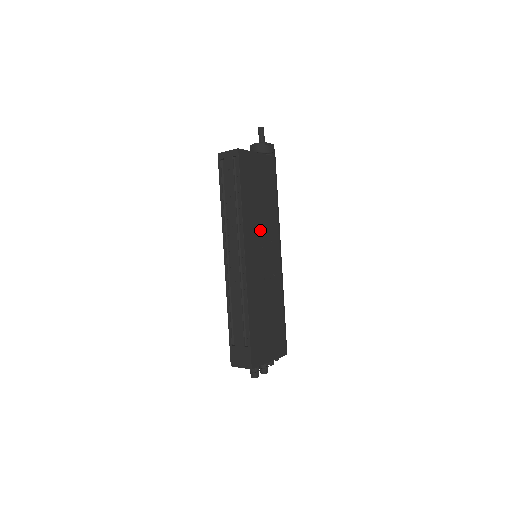
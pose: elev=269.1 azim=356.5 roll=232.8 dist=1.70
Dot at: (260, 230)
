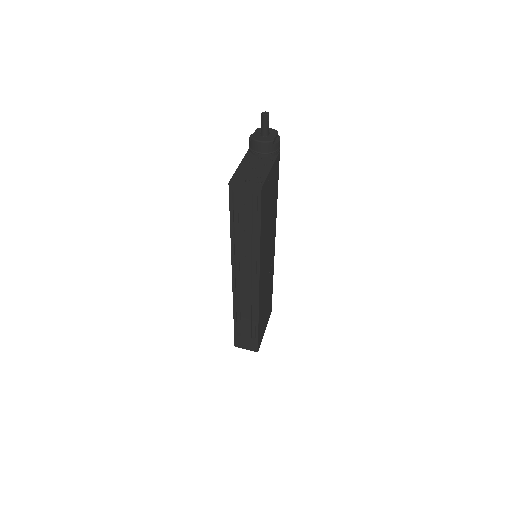
Dot at: (267, 243)
